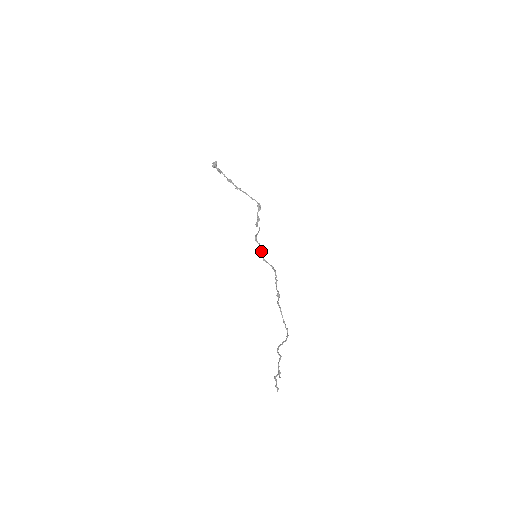
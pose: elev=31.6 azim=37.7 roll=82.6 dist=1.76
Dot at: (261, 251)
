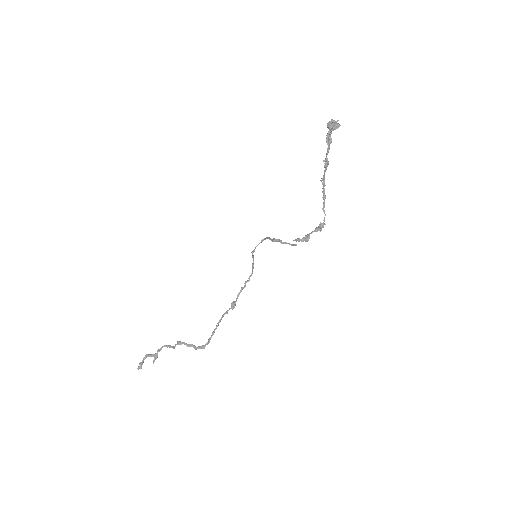
Dot at: (261, 242)
